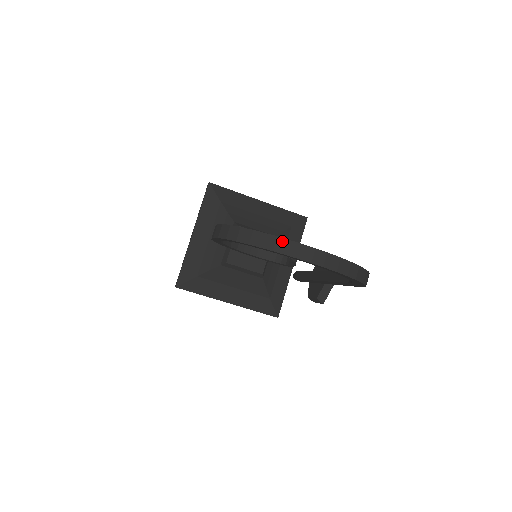
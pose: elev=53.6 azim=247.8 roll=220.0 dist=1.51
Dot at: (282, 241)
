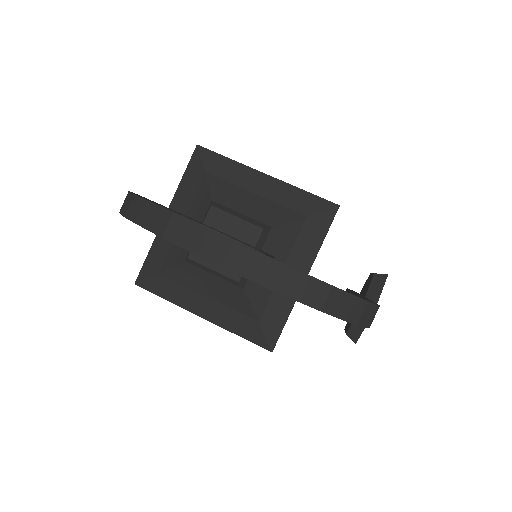
Dot at: (178, 221)
